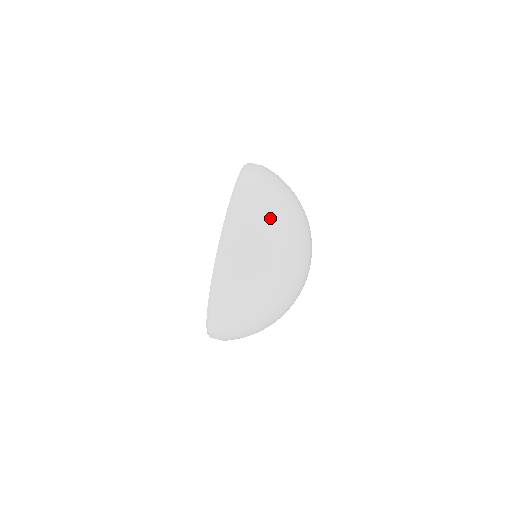
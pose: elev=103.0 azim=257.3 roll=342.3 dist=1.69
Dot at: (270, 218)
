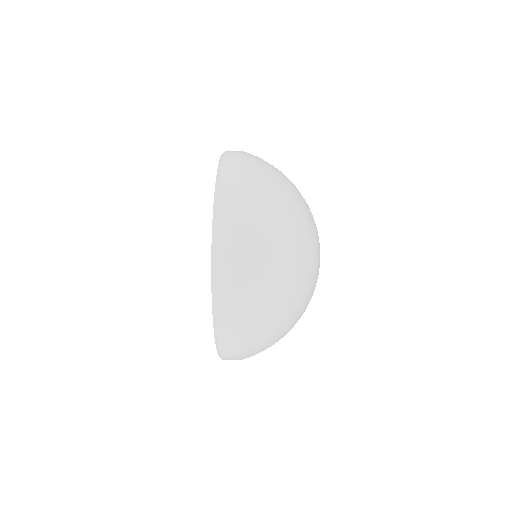
Dot at: (266, 175)
